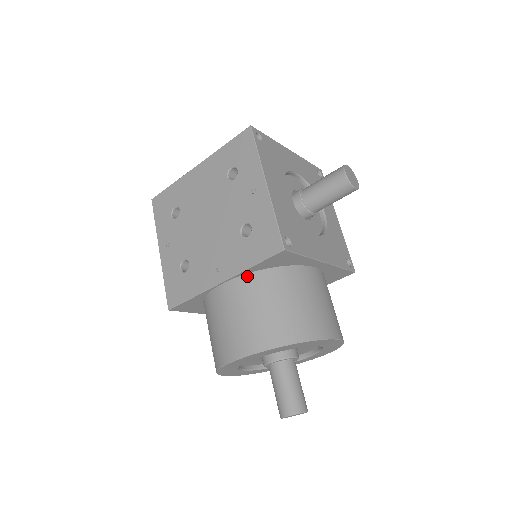
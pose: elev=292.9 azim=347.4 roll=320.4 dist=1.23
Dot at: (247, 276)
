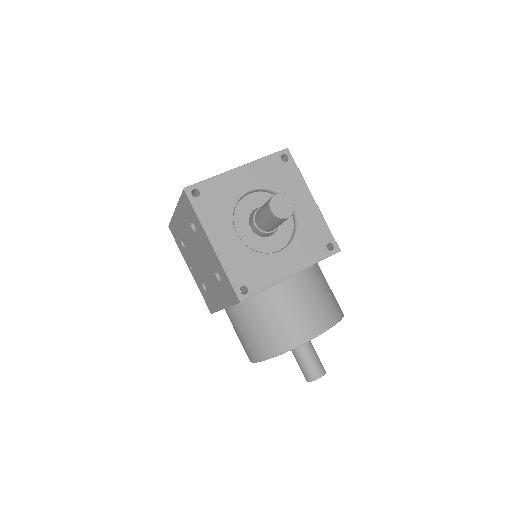
Dot at: (236, 306)
